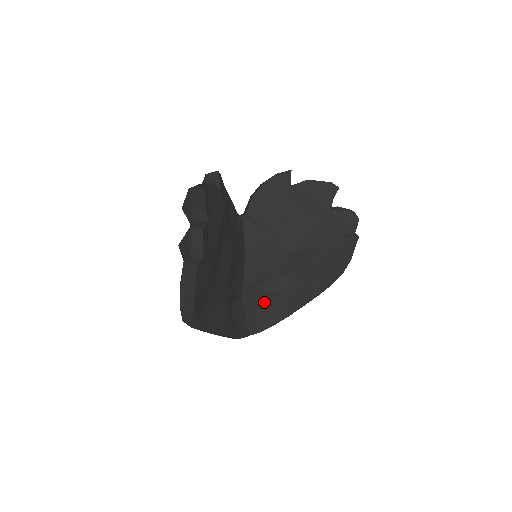
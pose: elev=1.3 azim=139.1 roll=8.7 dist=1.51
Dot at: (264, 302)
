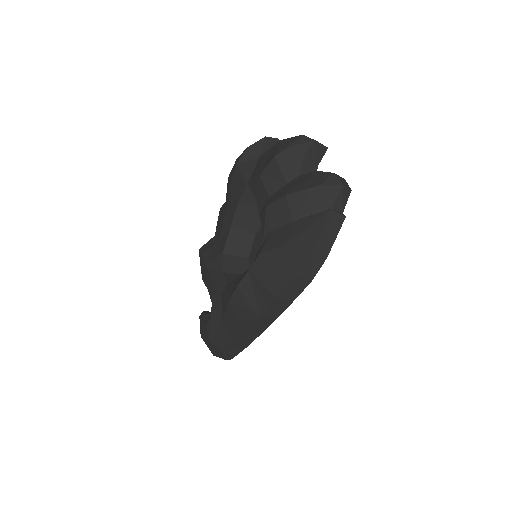
Dot at: occluded
